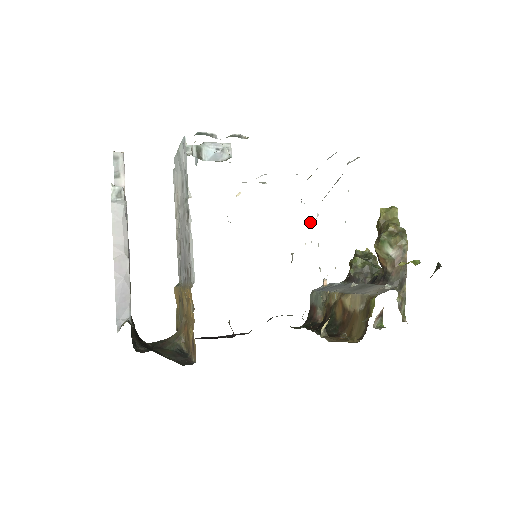
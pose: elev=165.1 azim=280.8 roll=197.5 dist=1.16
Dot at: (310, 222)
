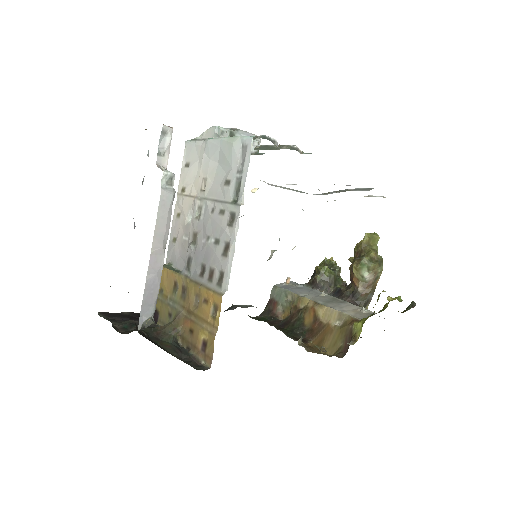
Dot at: occluded
